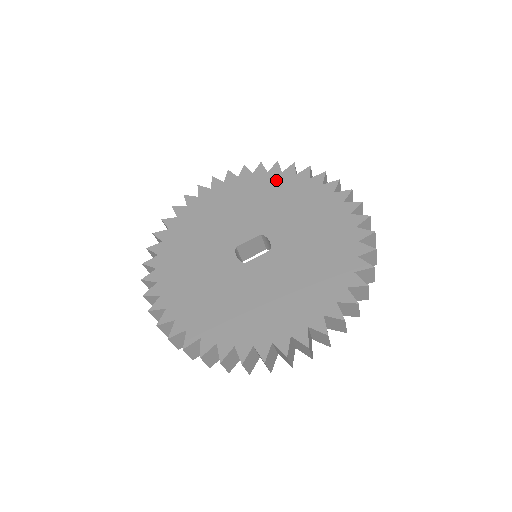
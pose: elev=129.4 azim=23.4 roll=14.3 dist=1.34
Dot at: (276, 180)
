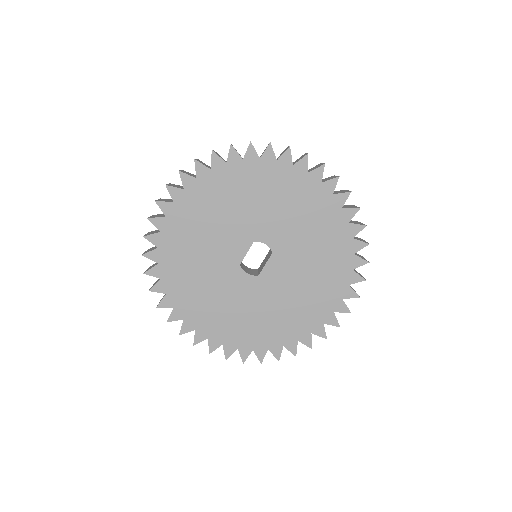
Dot at: (227, 176)
